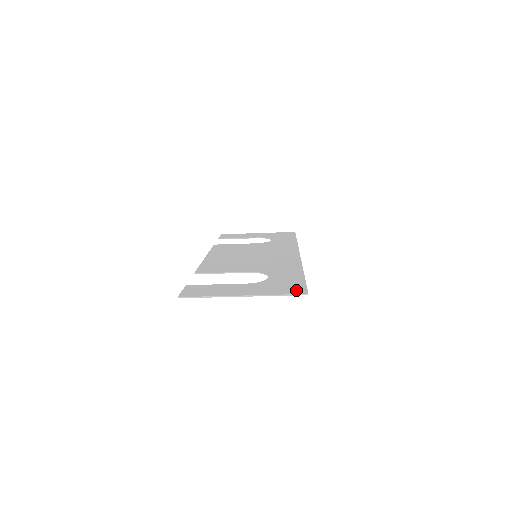
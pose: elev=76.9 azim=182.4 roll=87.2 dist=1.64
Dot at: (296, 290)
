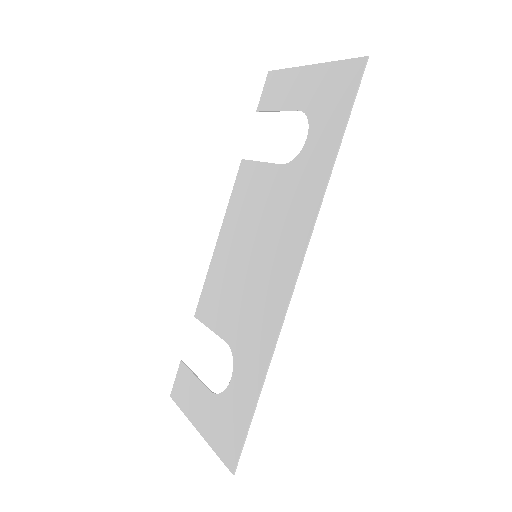
Dot at: (230, 453)
